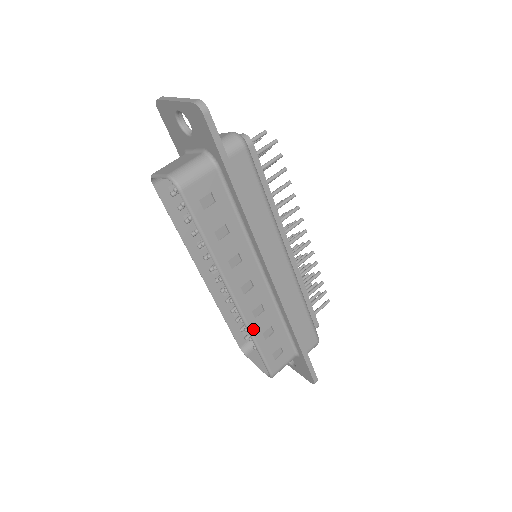
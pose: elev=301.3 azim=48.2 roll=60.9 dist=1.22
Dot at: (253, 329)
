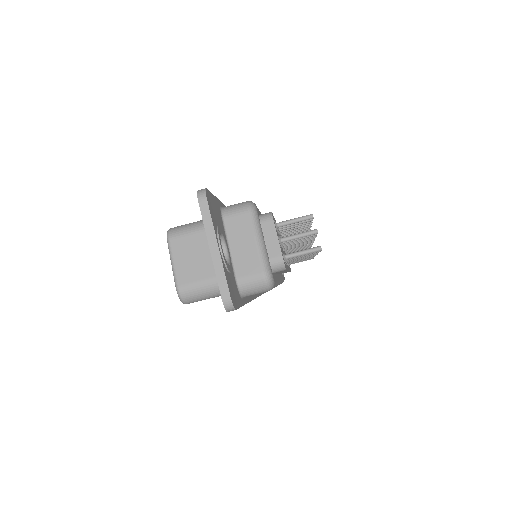
Dot at: occluded
